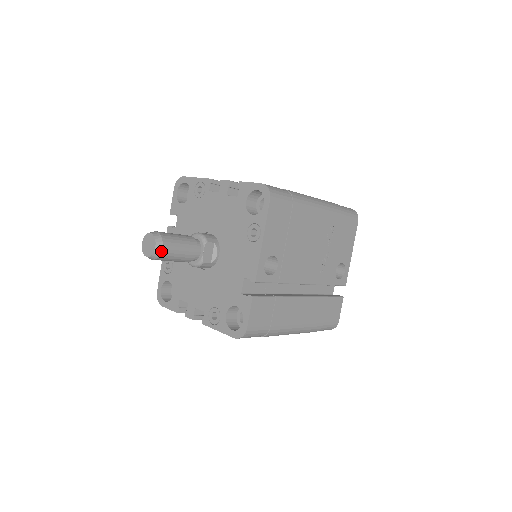
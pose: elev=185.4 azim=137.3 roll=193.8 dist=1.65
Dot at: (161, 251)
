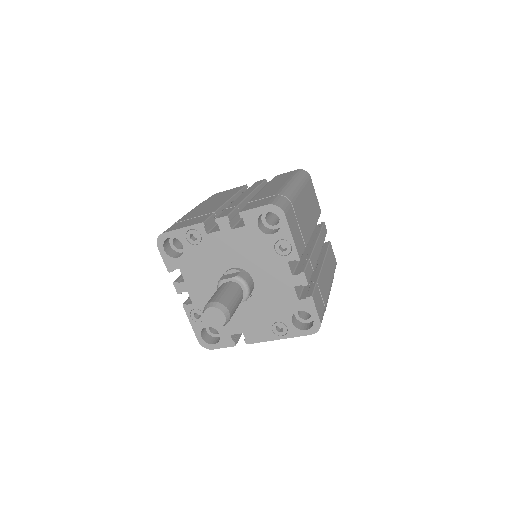
Dot at: occluded
